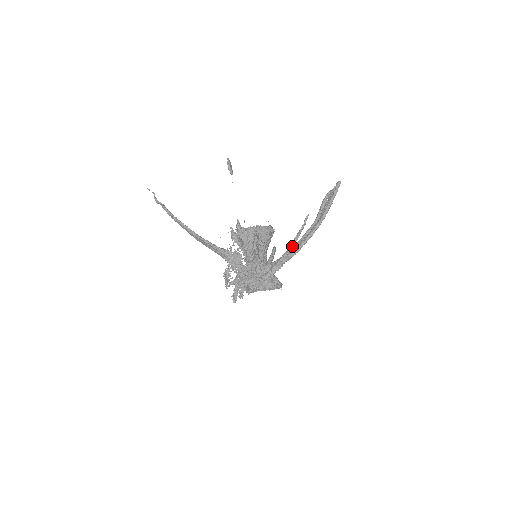
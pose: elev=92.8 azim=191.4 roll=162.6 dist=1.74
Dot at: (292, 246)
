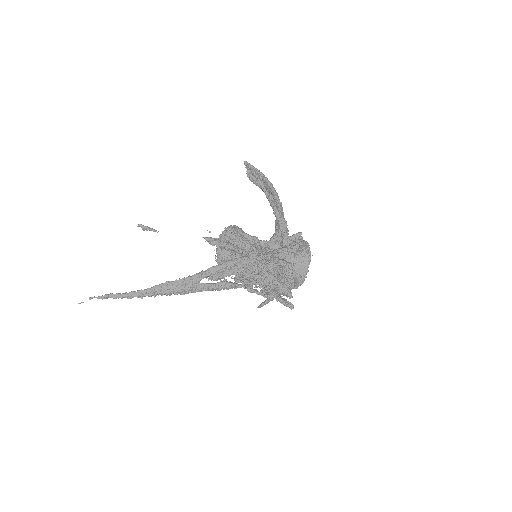
Dot at: (271, 200)
